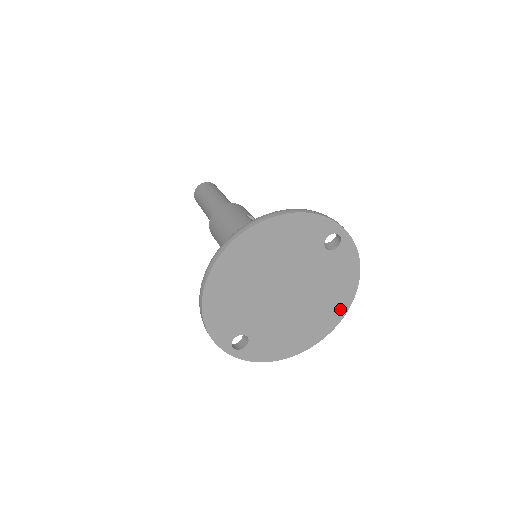
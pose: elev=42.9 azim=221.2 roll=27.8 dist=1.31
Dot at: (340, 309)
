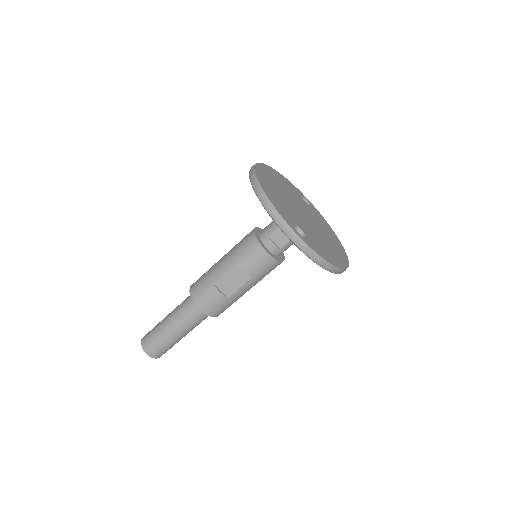
Dot at: (341, 249)
